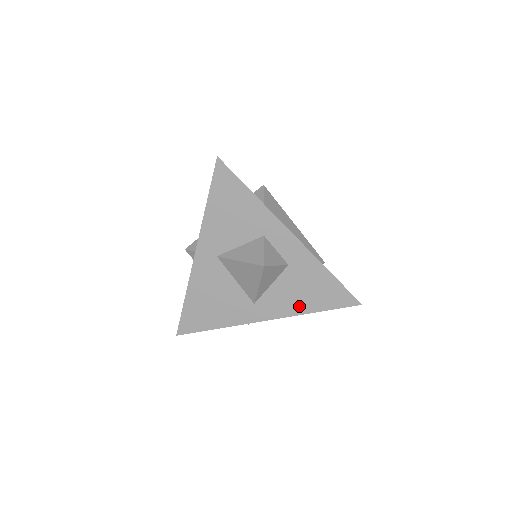
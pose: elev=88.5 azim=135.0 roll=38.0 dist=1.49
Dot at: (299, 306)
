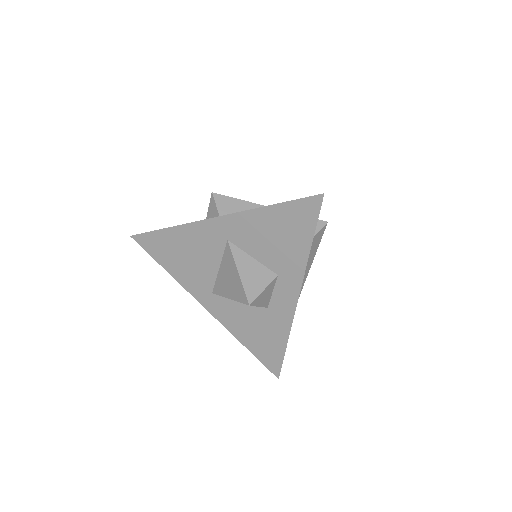
Dot at: (239, 331)
